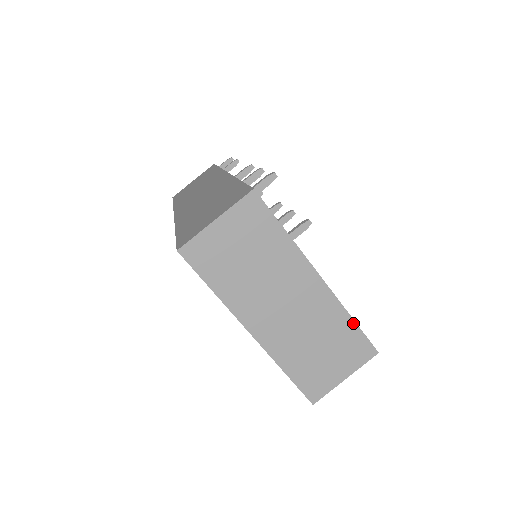
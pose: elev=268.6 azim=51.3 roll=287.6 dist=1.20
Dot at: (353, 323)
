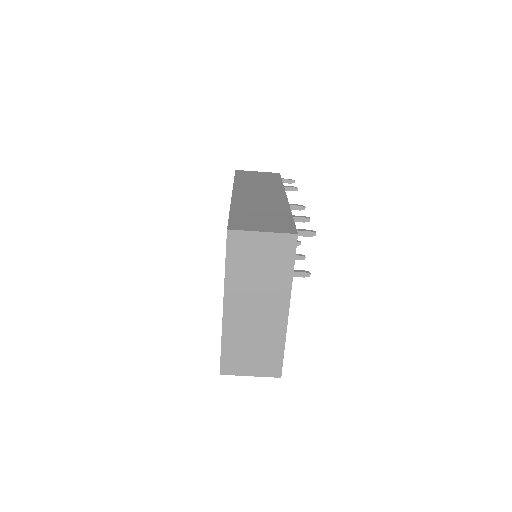
Dot at: (283, 350)
